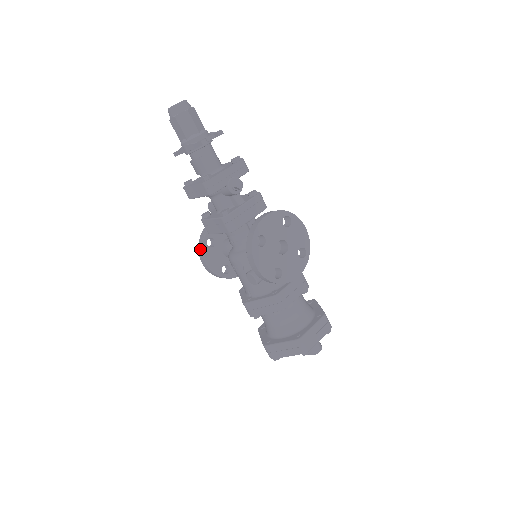
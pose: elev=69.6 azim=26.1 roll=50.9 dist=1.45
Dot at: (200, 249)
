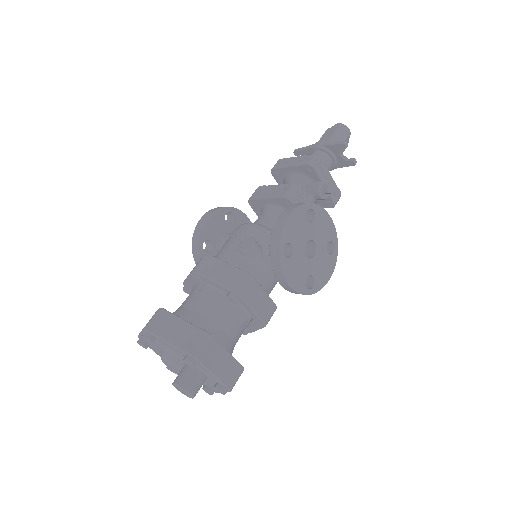
Dot at: (218, 208)
